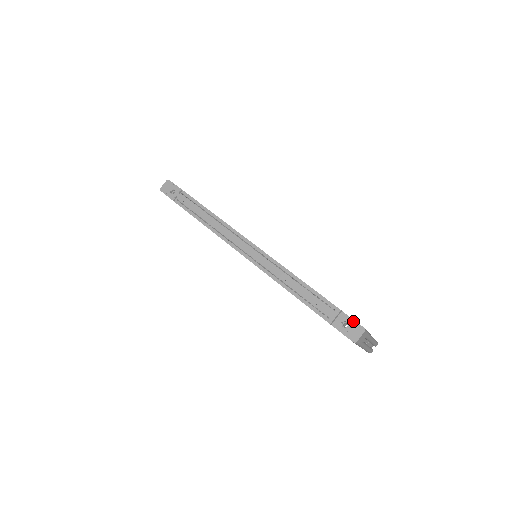
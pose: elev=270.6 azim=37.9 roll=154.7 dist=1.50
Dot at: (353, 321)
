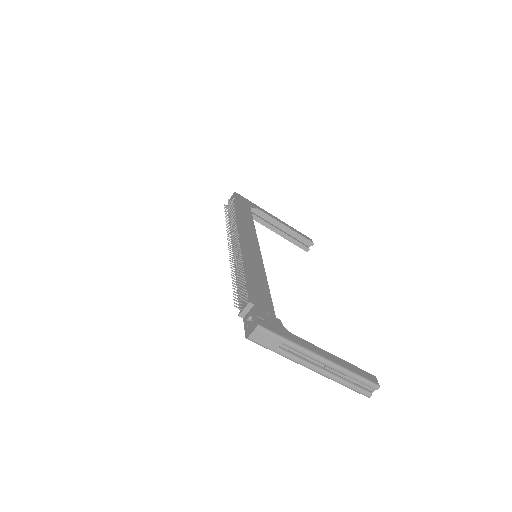
Dot at: (255, 316)
